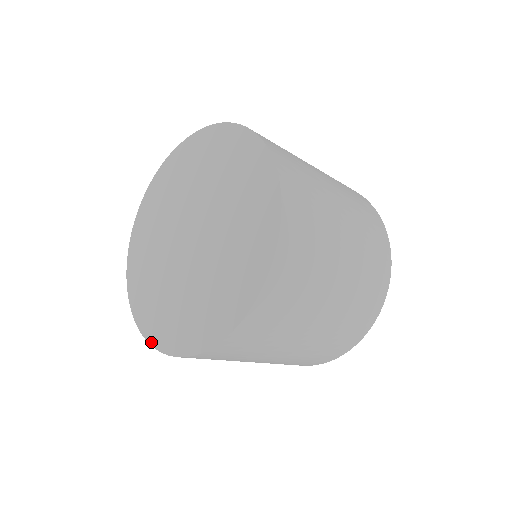
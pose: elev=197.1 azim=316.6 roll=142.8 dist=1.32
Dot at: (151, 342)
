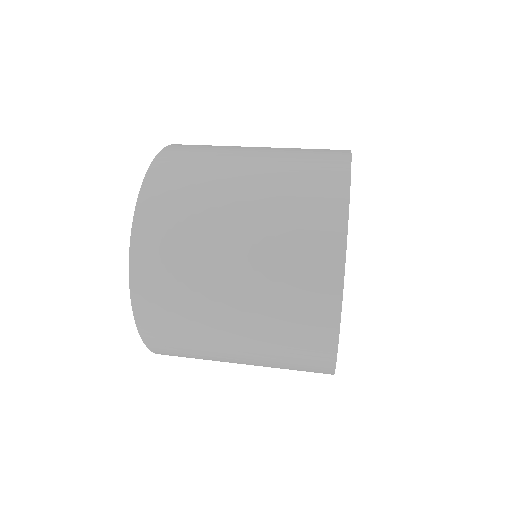
Dot at: occluded
